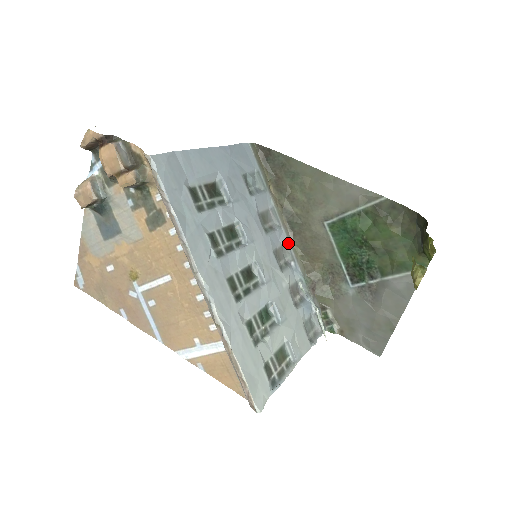
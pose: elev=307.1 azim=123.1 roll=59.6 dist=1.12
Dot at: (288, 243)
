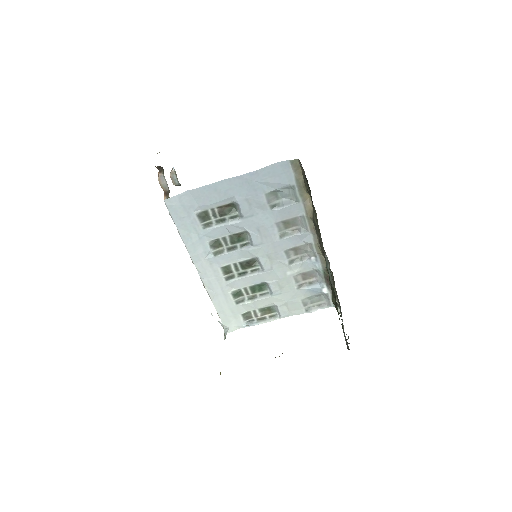
Dot at: (312, 244)
